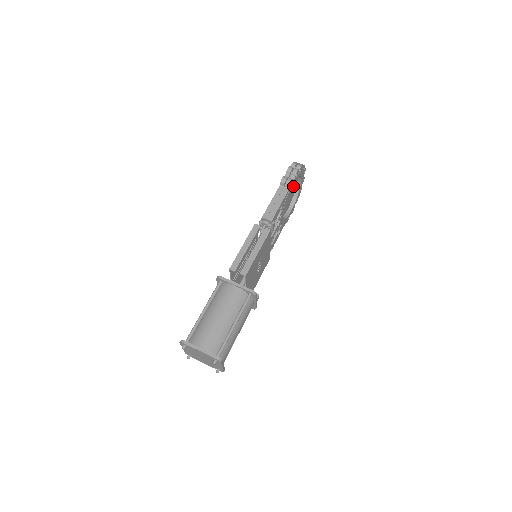
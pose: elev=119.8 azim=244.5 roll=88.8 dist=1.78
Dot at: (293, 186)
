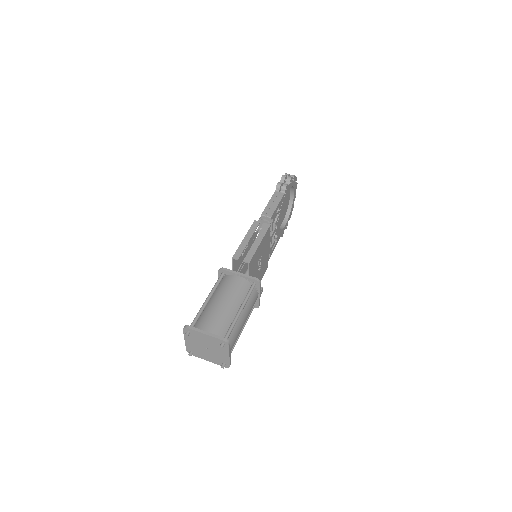
Dot at: (286, 198)
